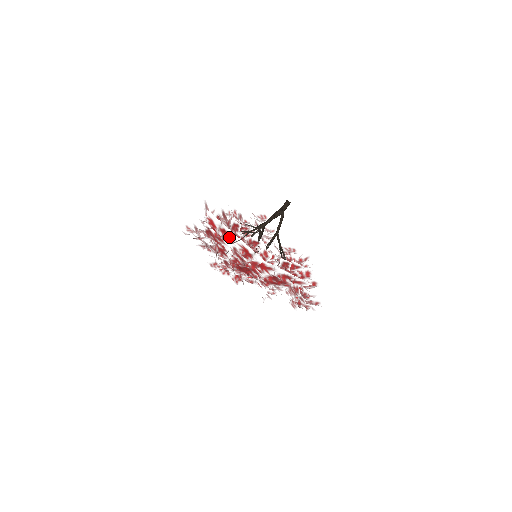
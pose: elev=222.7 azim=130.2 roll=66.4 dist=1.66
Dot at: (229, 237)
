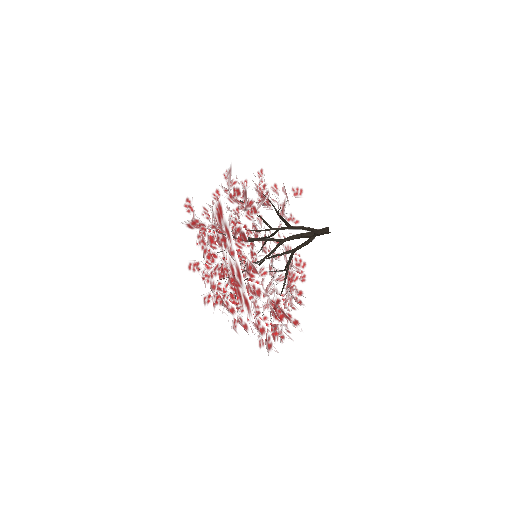
Dot at: (228, 249)
